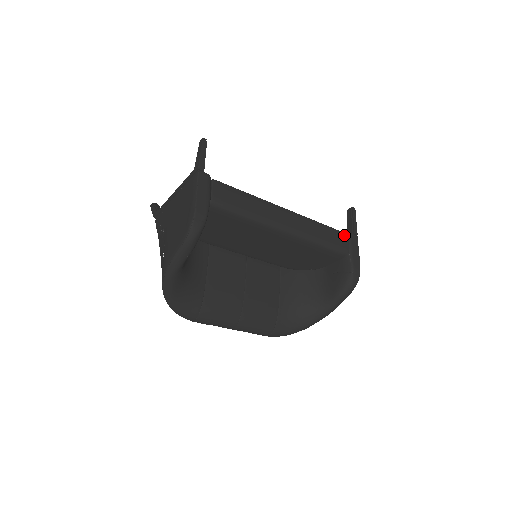
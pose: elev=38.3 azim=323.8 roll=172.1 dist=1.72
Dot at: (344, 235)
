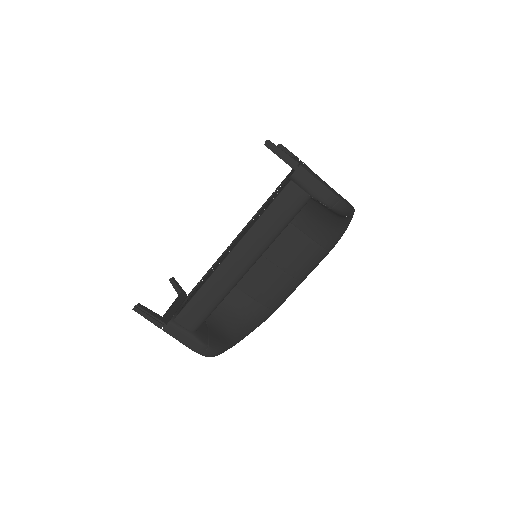
Dot at: (288, 189)
